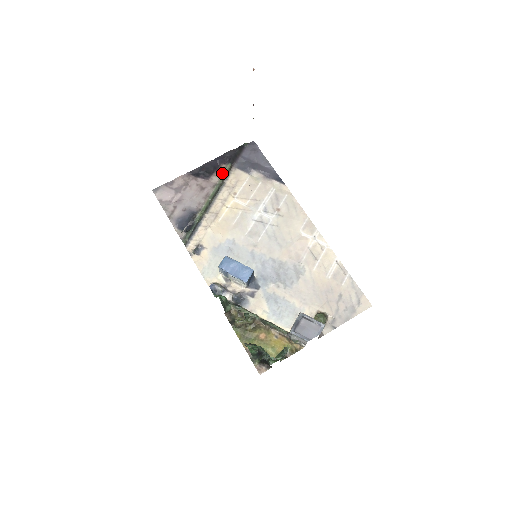
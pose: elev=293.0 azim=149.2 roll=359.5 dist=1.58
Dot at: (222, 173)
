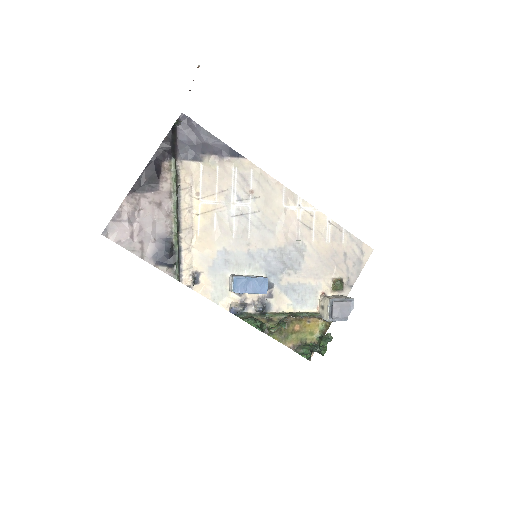
Dot at: (170, 175)
